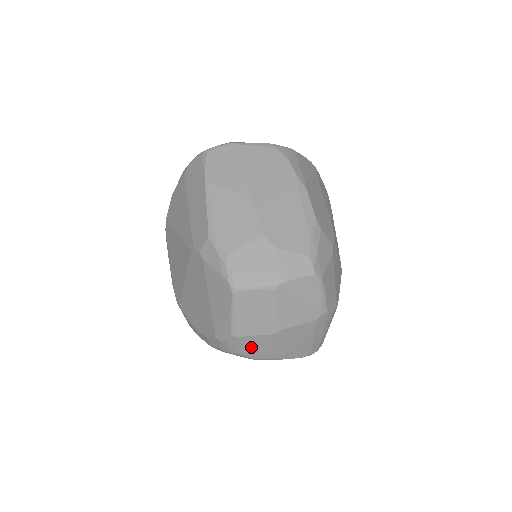
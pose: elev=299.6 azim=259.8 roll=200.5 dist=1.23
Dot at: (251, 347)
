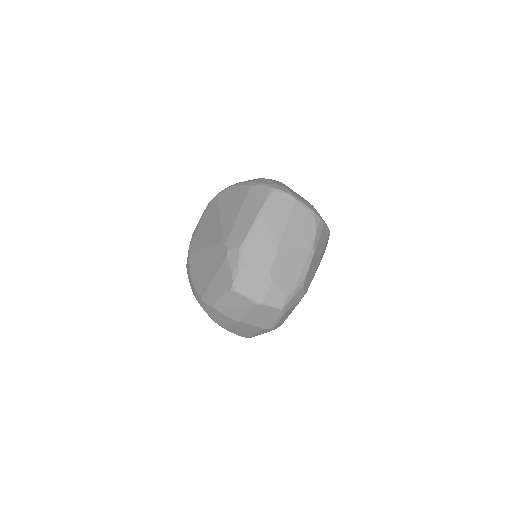
Dot at: (218, 317)
